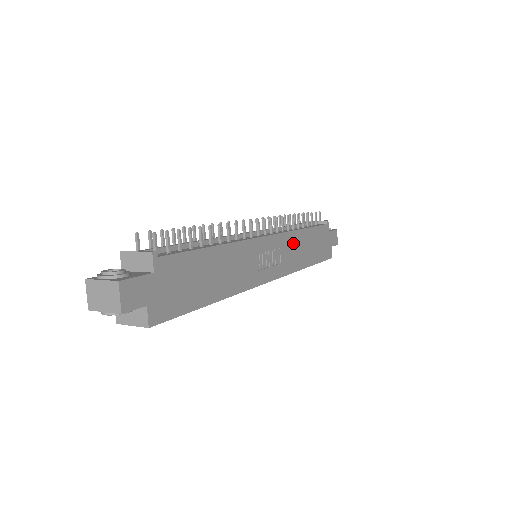
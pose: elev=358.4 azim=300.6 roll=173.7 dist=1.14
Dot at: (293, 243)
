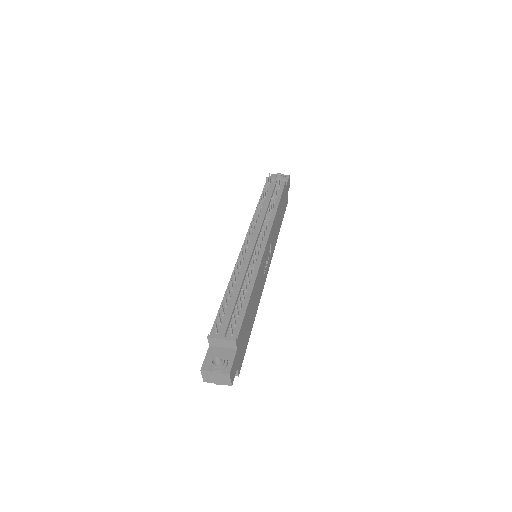
Dot at: (274, 228)
